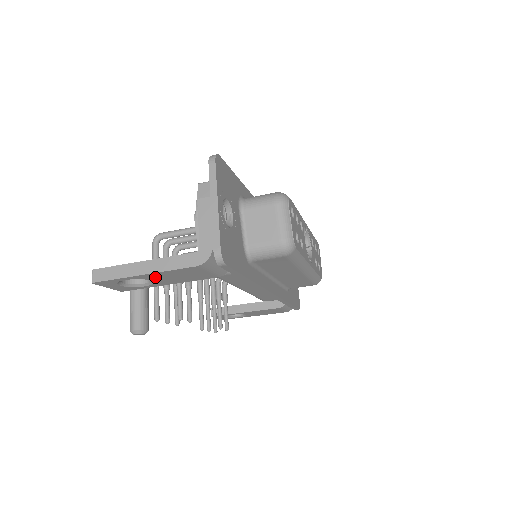
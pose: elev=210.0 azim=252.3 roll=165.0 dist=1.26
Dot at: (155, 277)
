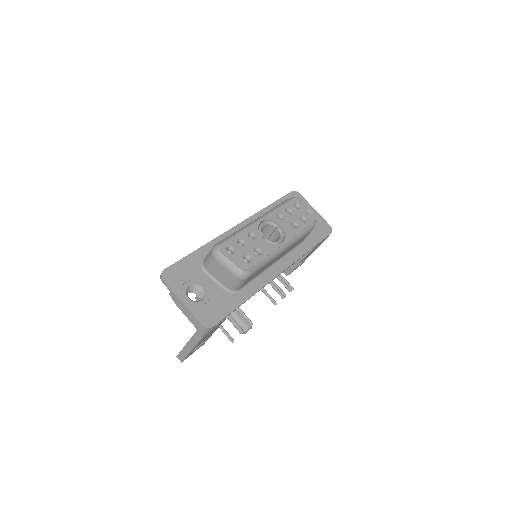
Dot at: (199, 344)
